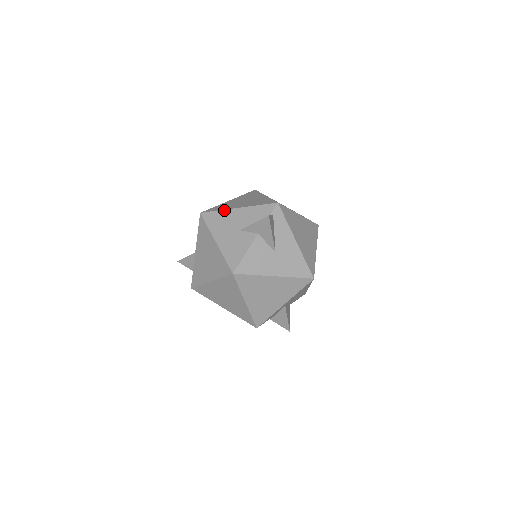
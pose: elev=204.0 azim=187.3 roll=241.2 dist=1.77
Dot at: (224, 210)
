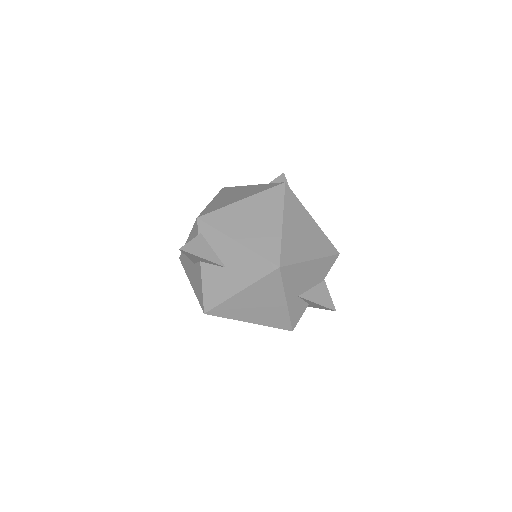
Dot at: occluded
